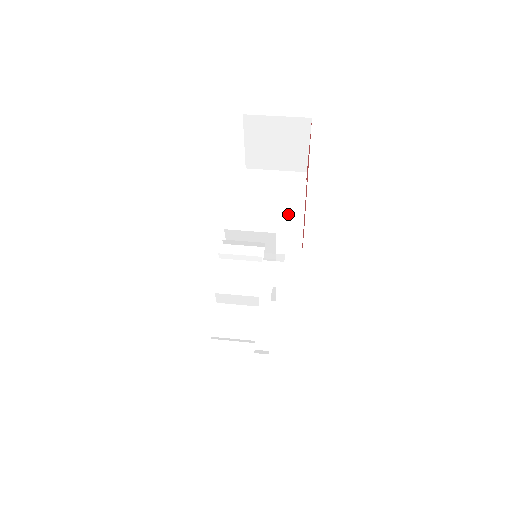
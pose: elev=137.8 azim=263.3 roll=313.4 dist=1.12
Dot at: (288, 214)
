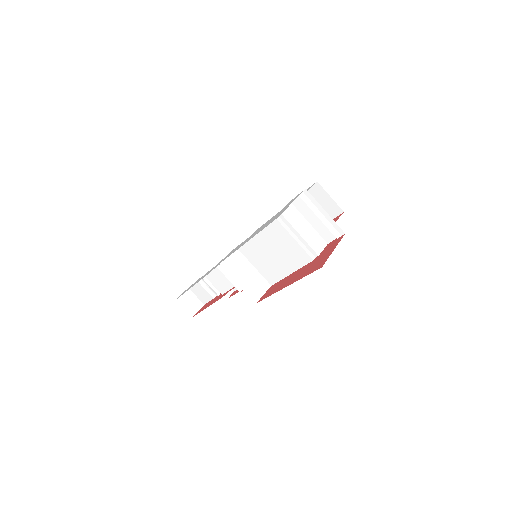
Dot at: (283, 264)
